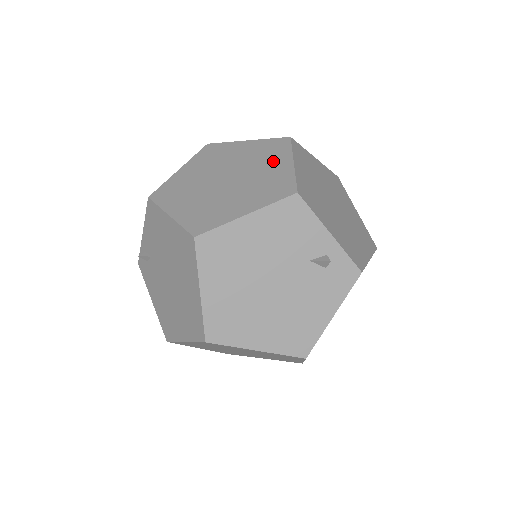
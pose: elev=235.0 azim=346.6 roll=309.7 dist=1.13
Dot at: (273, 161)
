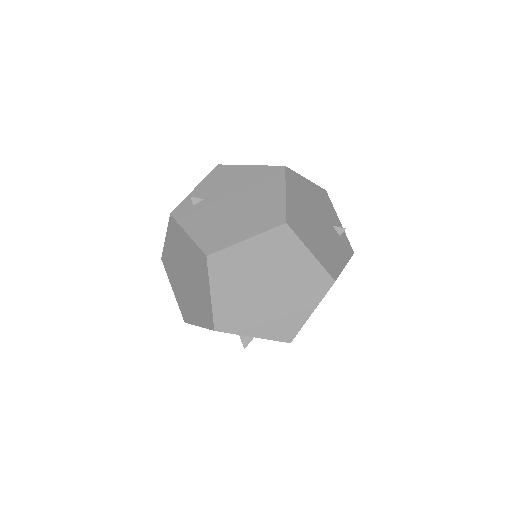
Dot at: occluded
